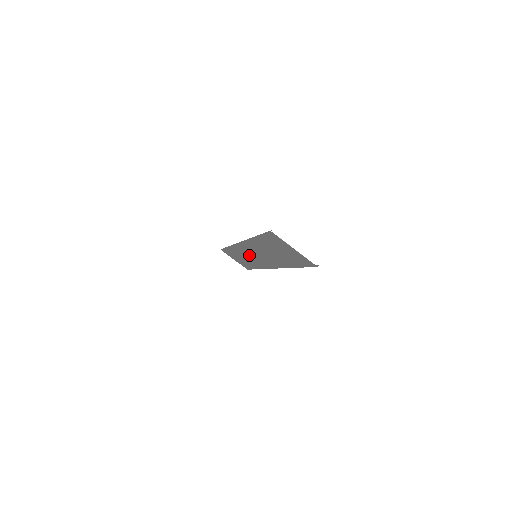
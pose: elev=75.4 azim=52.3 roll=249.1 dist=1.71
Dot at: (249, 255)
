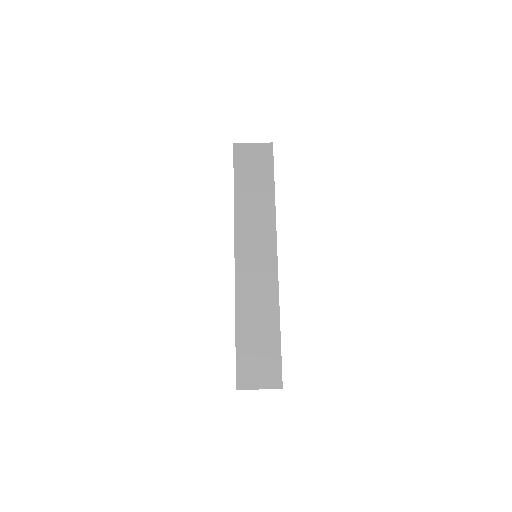
Dot at: (253, 278)
